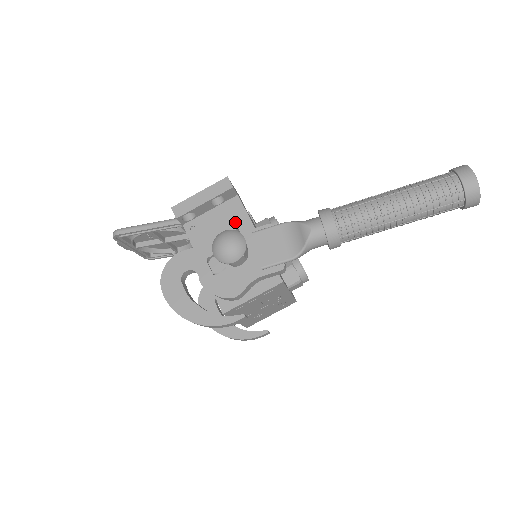
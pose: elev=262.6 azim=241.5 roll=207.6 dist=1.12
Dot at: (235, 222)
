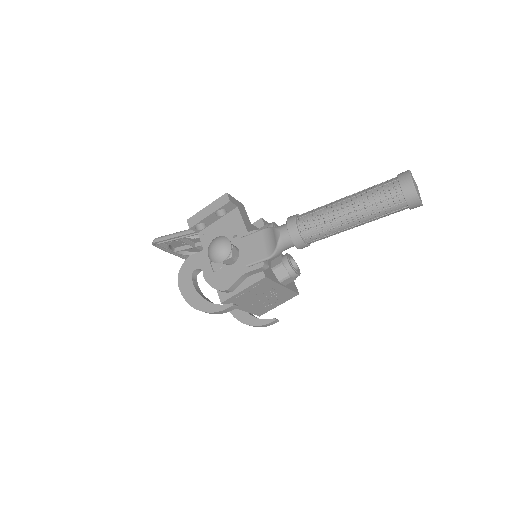
Dot at: (234, 229)
